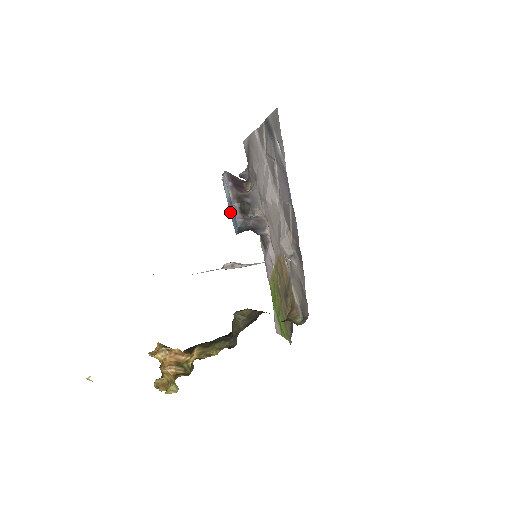
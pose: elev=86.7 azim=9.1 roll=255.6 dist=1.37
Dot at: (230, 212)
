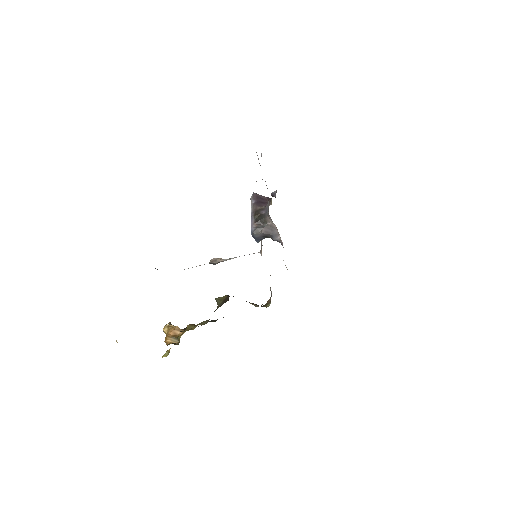
Dot at: occluded
